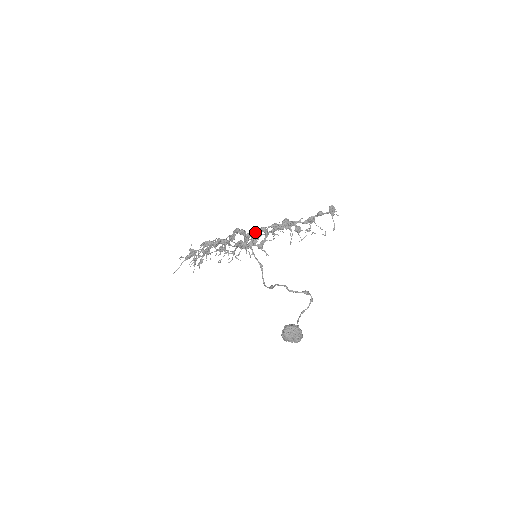
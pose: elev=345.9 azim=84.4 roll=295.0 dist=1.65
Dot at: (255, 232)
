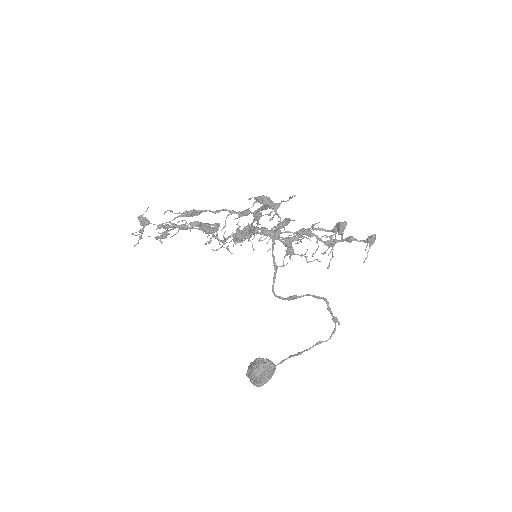
Dot at: occluded
